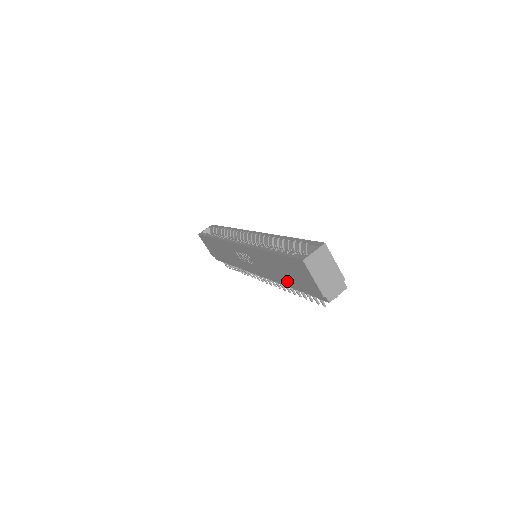
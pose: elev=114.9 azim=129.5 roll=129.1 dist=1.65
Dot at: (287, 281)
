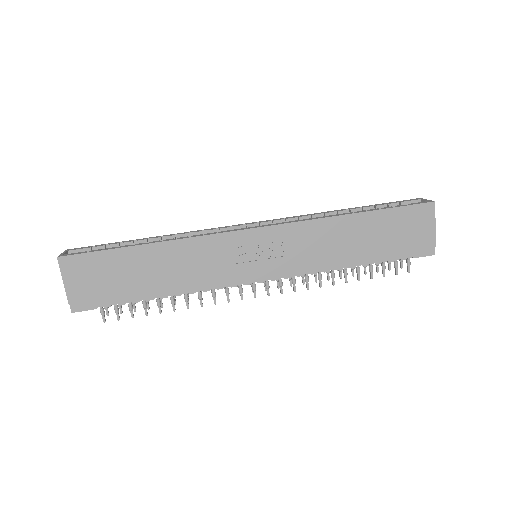
Dot at: (365, 253)
